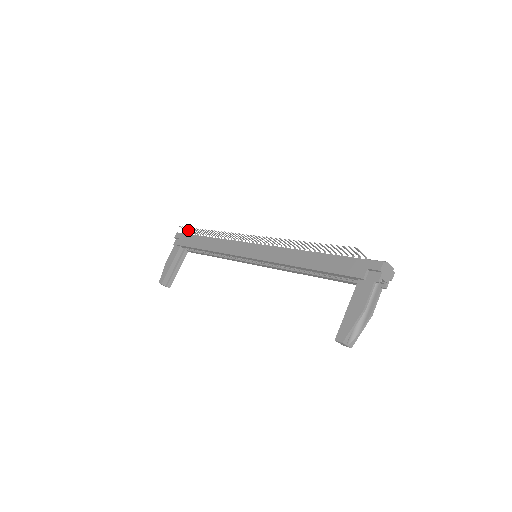
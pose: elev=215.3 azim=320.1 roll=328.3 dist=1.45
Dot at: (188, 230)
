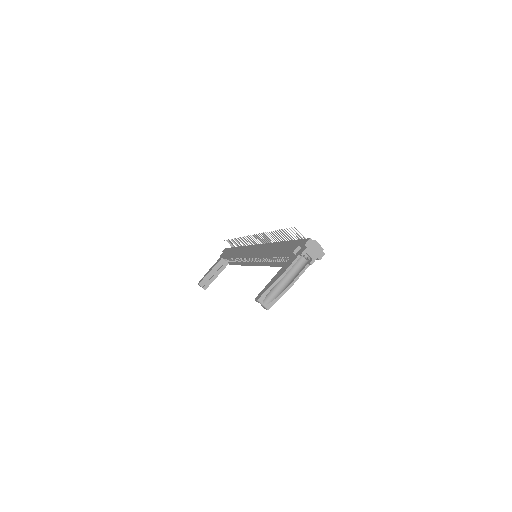
Dot at: (230, 244)
